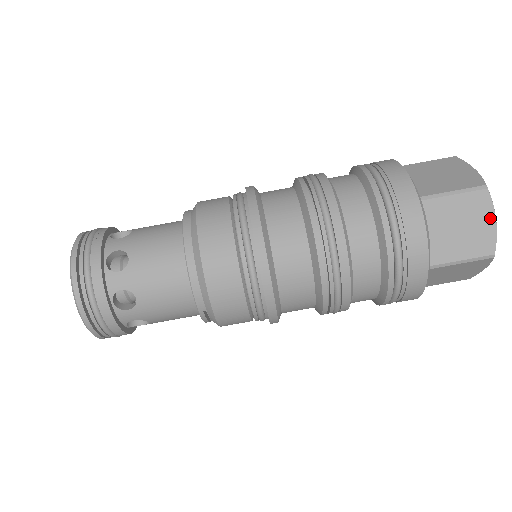
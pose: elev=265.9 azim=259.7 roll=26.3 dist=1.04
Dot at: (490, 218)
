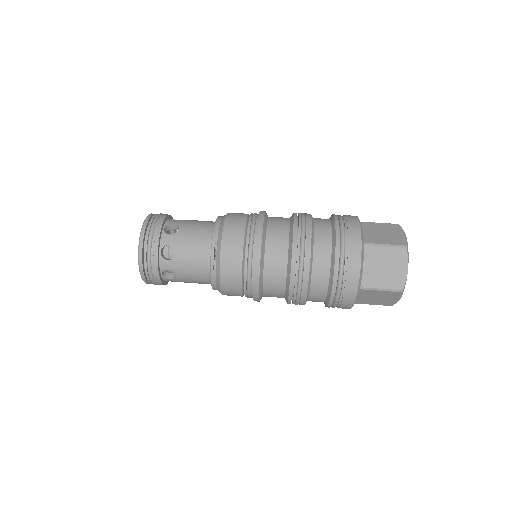
Dot at: (401, 233)
